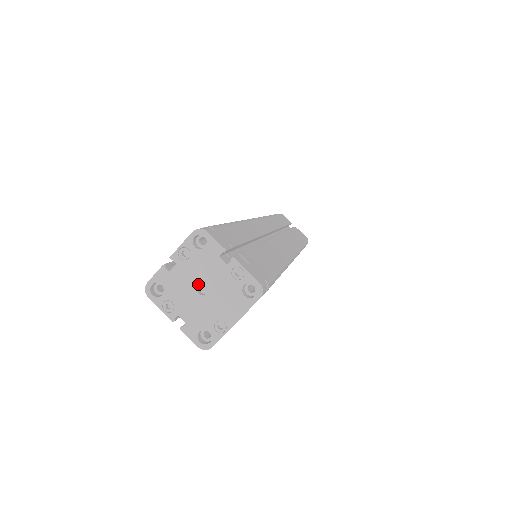
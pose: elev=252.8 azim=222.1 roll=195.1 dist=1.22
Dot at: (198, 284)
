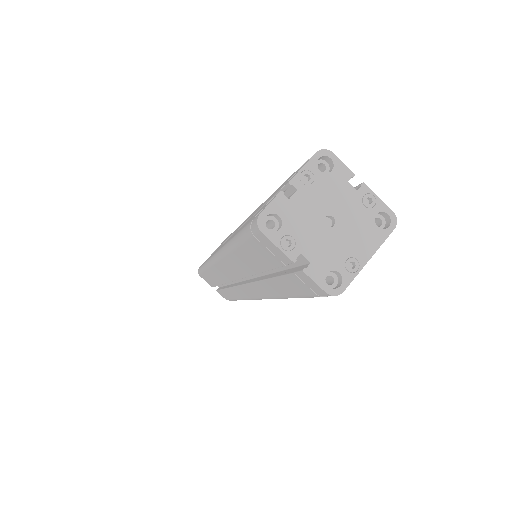
Dot at: (324, 214)
